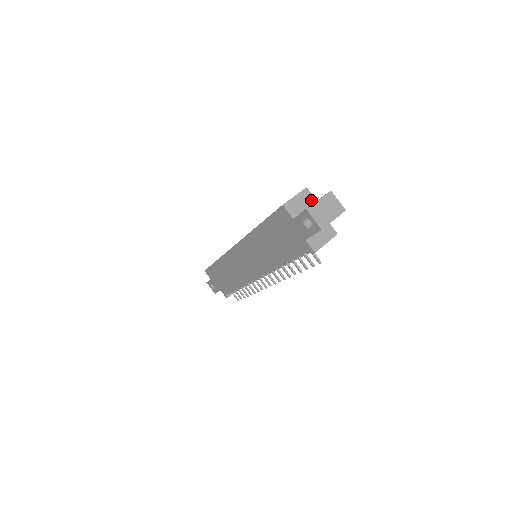
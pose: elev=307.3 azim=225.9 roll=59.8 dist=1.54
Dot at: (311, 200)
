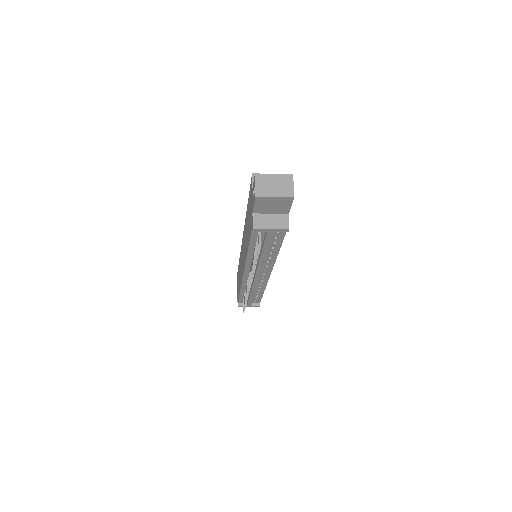
Dot at: occluded
